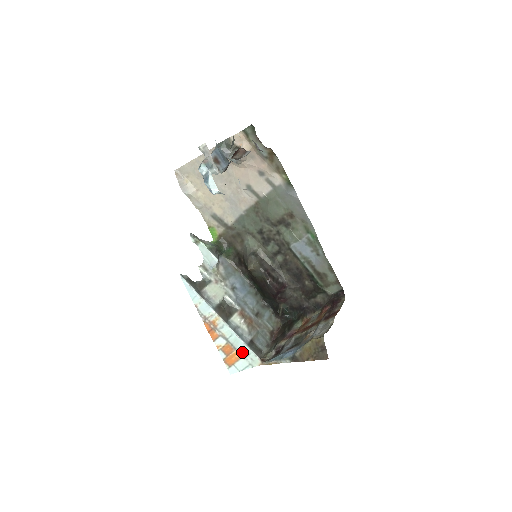
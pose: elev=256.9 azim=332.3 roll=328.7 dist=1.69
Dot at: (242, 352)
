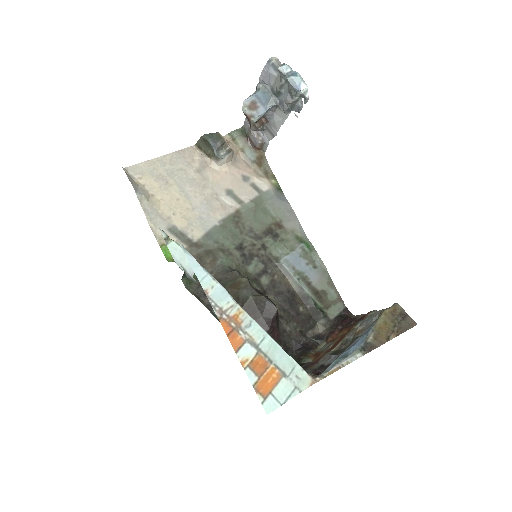
Dot at: (282, 366)
